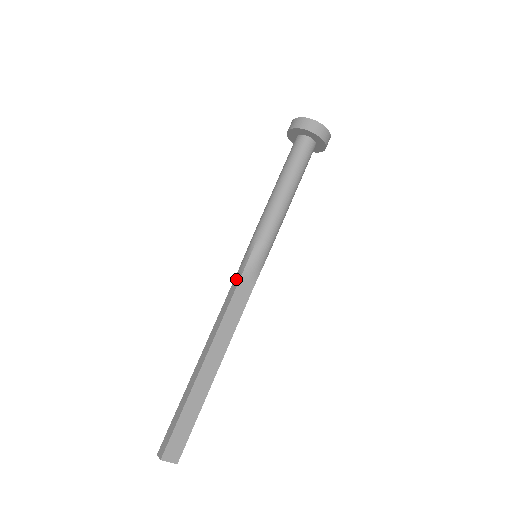
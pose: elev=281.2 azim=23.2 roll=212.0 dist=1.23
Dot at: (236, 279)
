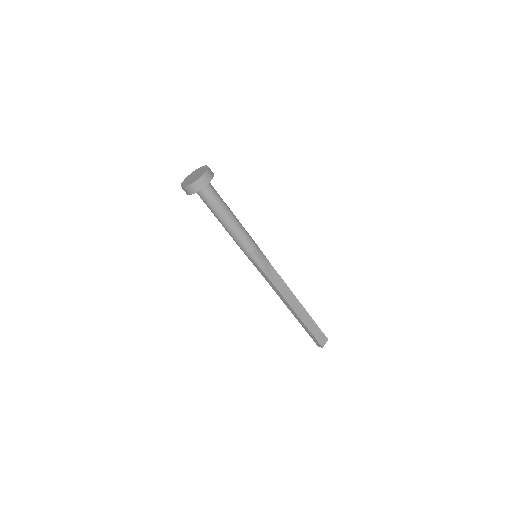
Dot at: (263, 275)
